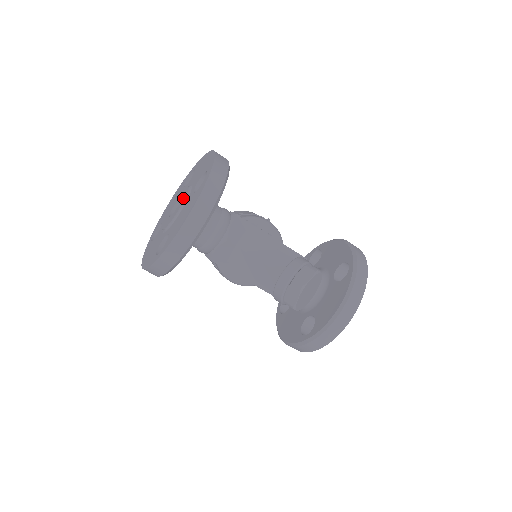
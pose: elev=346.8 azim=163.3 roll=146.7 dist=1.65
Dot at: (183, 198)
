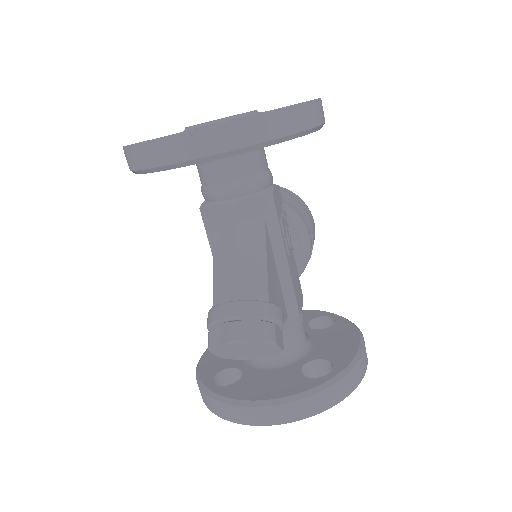
Dot at: (233, 115)
